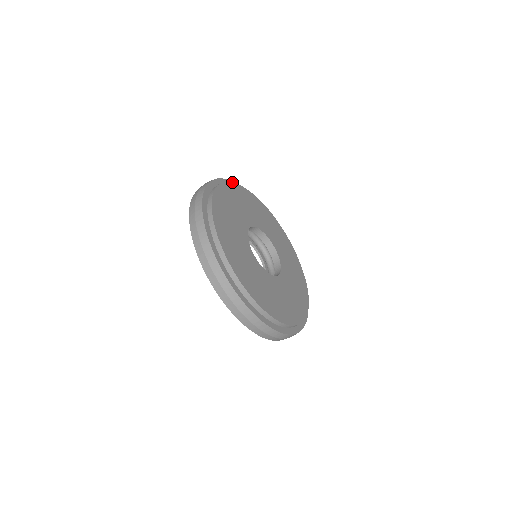
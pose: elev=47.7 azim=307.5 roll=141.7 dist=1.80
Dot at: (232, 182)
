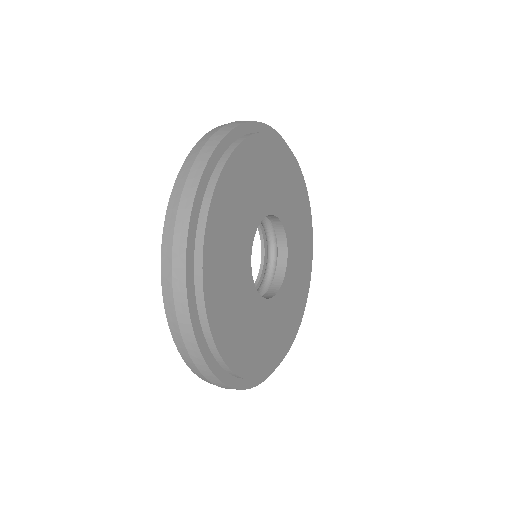
Dot at: occluded
